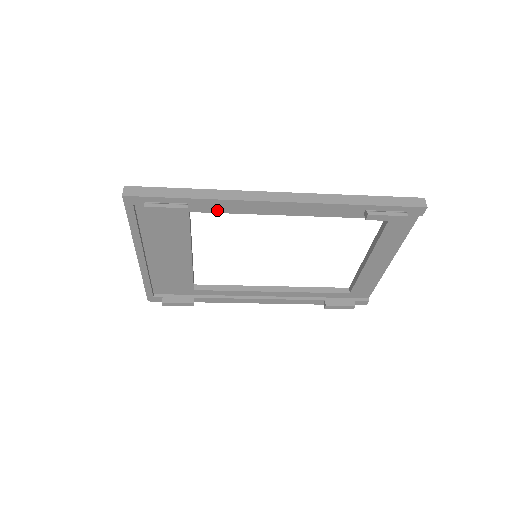
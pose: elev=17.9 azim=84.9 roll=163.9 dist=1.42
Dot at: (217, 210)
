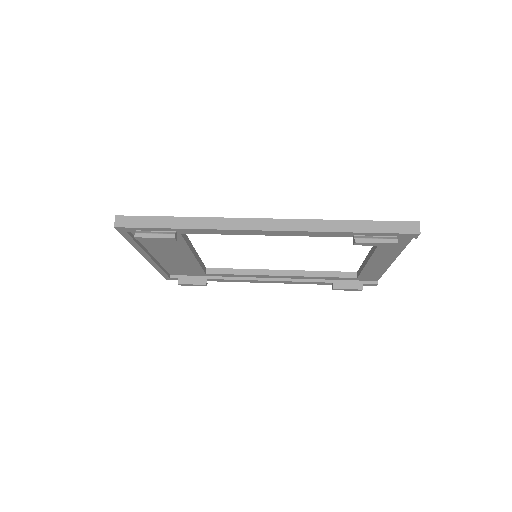
Dot at: occluded
